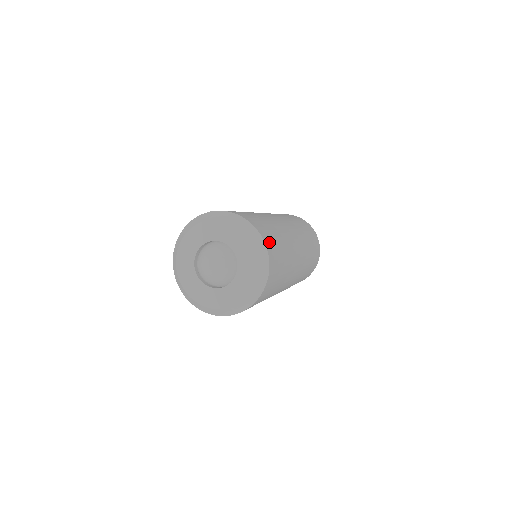
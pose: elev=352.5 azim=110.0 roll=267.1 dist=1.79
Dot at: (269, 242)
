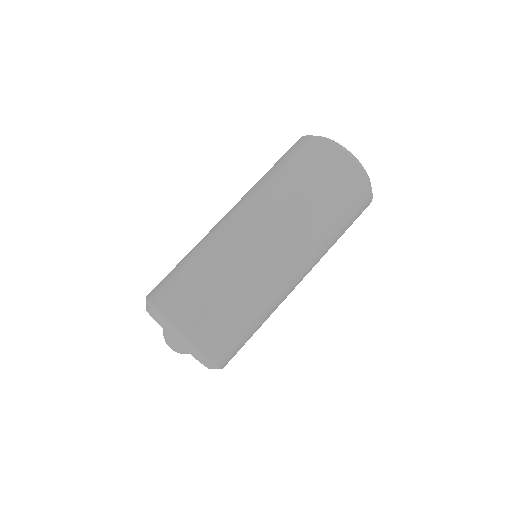
Dot at: (220, 348)
